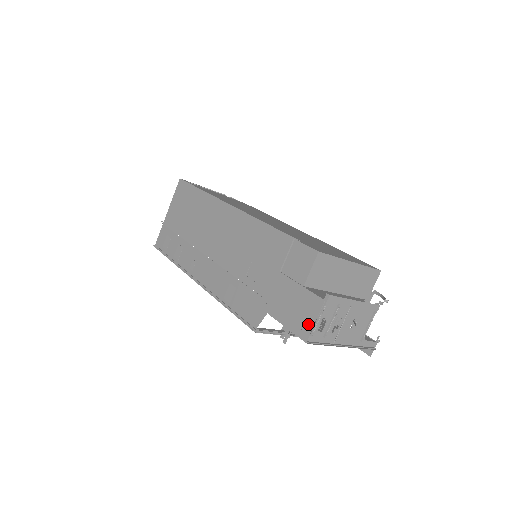
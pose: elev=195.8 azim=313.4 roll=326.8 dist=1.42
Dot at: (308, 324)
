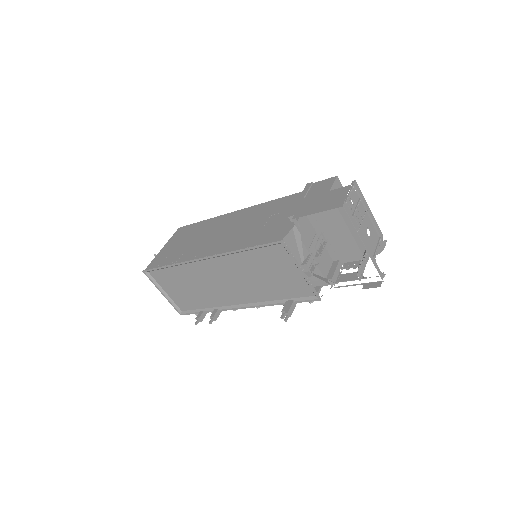
Dot at: (340, 199)
